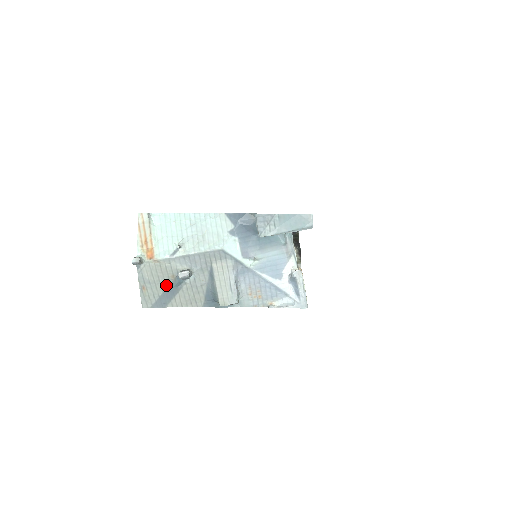
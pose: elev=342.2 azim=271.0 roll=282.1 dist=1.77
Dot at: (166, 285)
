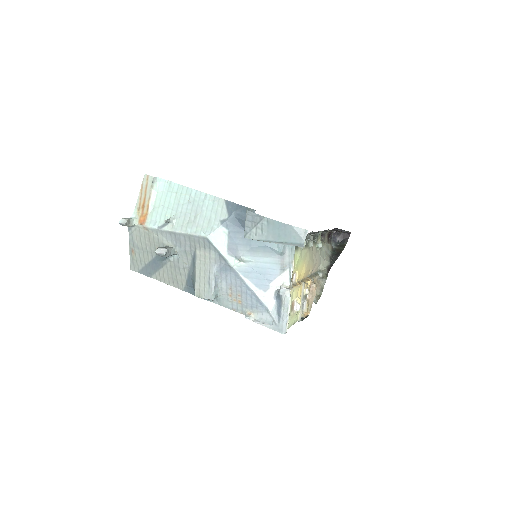
Dot at: (152, 255)
